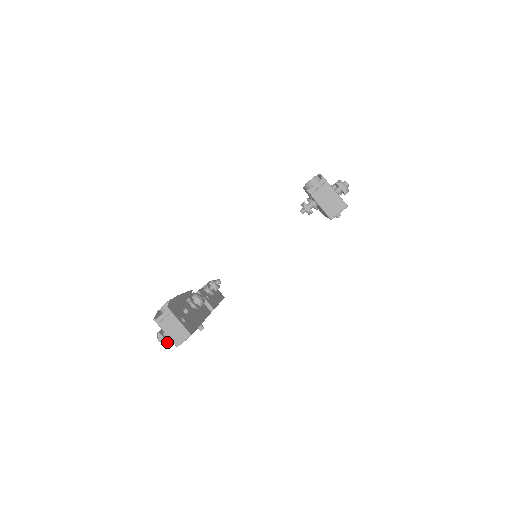
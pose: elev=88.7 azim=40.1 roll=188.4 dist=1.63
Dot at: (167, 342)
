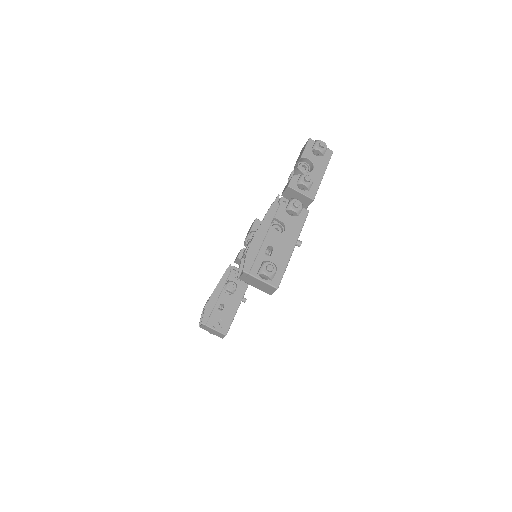
Dot at: occluded
